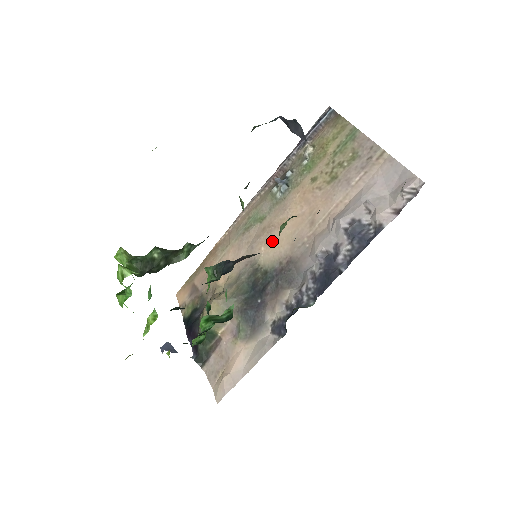
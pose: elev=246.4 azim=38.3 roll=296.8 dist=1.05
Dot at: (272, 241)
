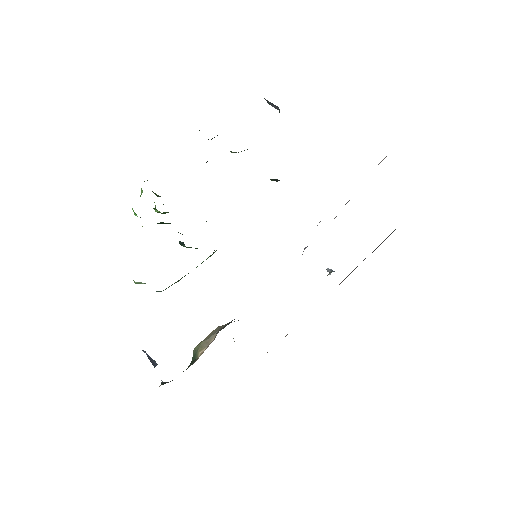
Dot at: occluded
